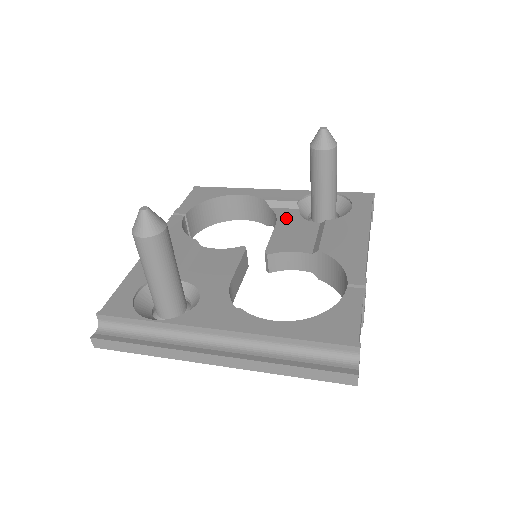
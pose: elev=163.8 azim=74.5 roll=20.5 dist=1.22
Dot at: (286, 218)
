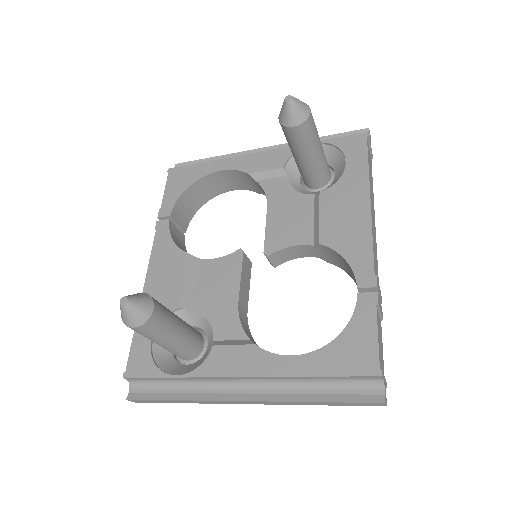
Dot at: (276, 194)
